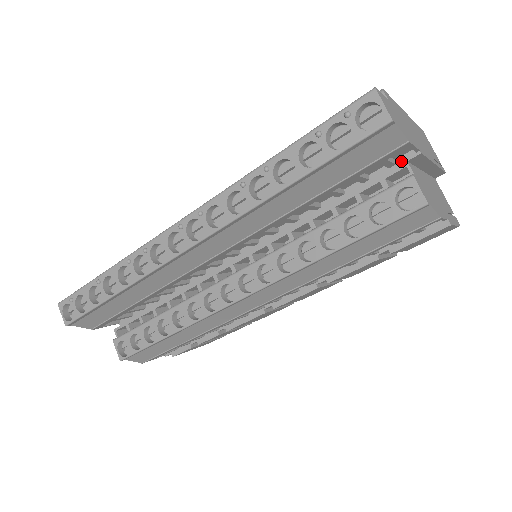
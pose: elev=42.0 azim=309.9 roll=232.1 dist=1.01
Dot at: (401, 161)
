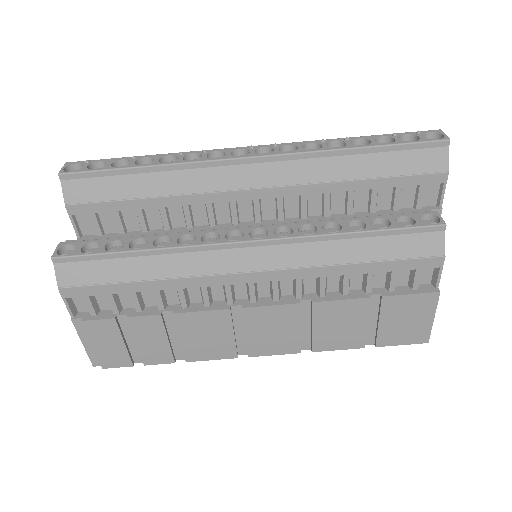
Dot at: (426, 208)
